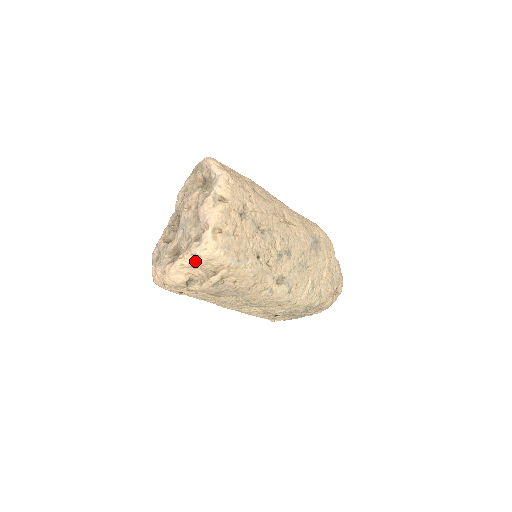
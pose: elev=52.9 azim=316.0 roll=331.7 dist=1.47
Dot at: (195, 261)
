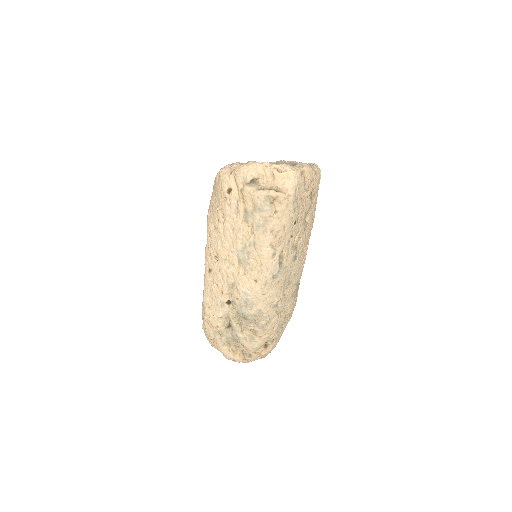
Dot at: (278, 171)
